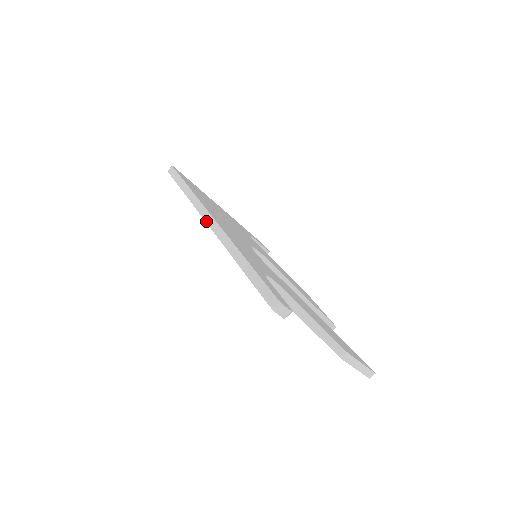
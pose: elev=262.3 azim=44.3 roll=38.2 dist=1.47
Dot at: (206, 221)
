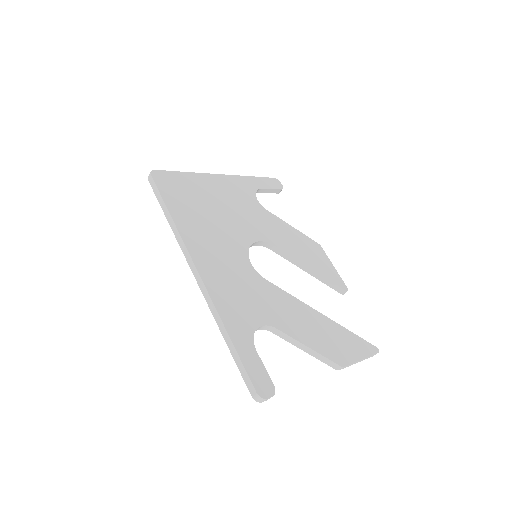
Dot at: (192, 272)
